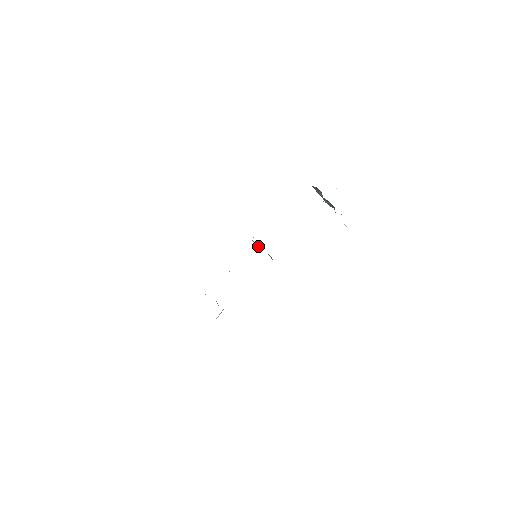
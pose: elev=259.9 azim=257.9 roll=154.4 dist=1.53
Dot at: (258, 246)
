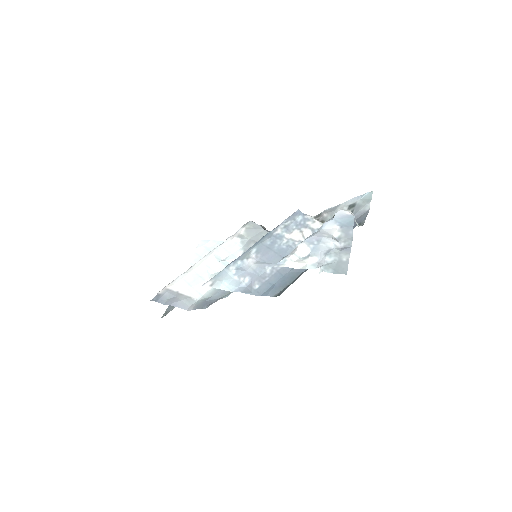
Dot at: occluded
